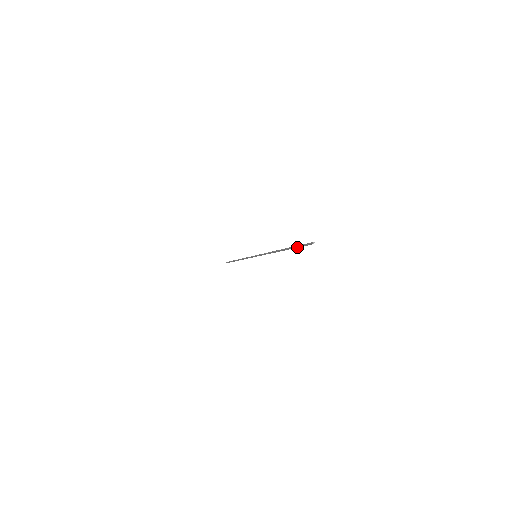
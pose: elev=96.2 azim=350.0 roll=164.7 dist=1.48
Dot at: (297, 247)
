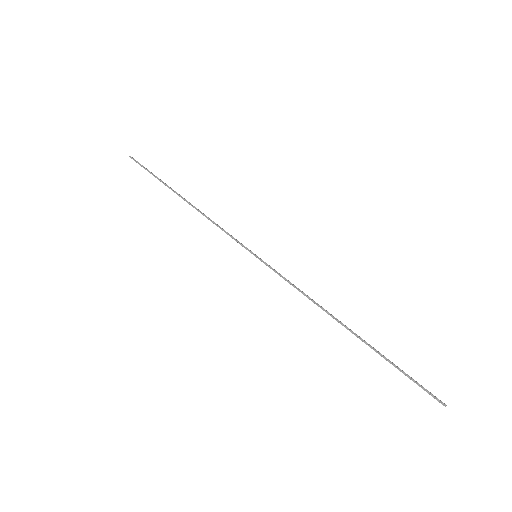
Dot at: (398, 369)
